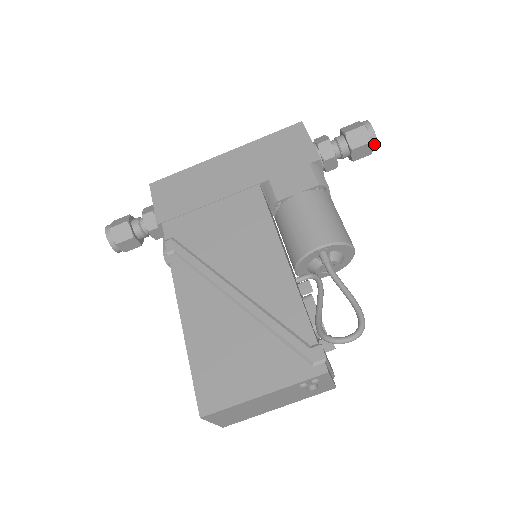
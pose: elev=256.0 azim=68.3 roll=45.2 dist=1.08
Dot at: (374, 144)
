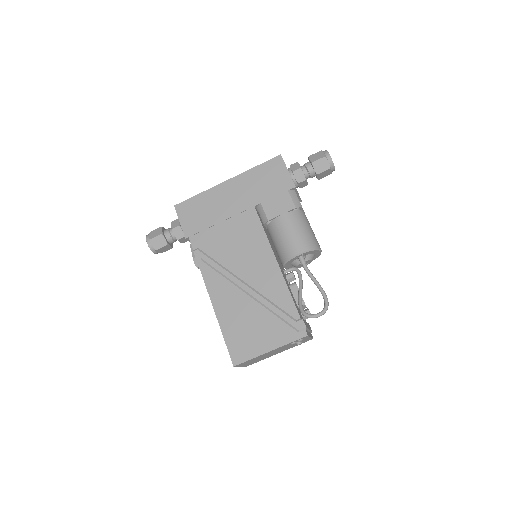
Dot at: (333, 169)
